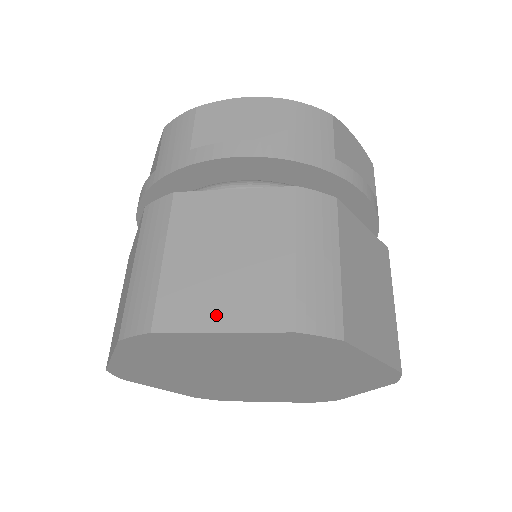
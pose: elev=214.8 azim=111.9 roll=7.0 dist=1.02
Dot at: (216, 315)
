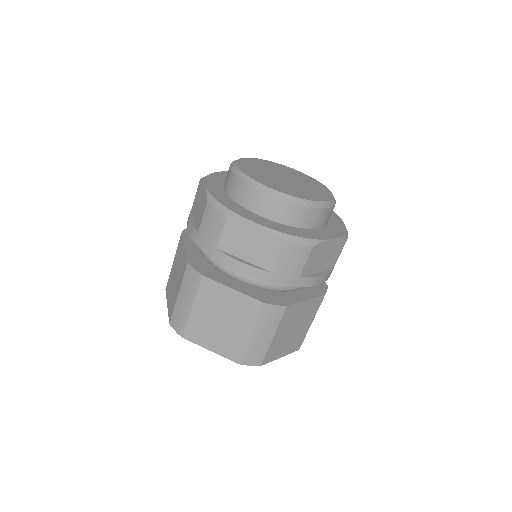
Dot at: (210, 344)
